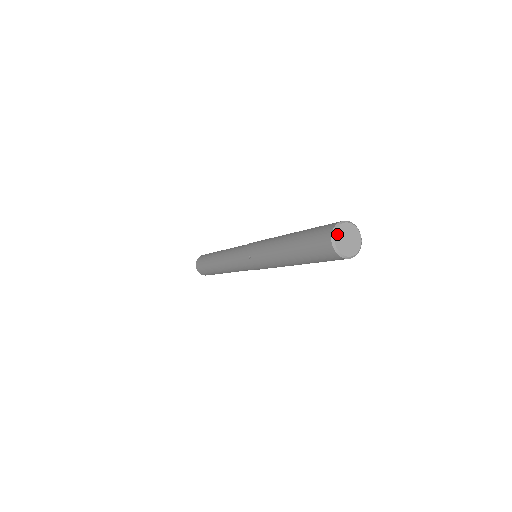
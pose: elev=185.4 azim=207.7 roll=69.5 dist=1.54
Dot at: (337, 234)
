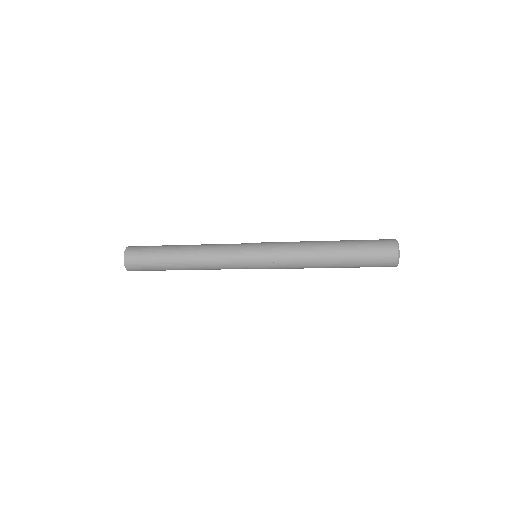
Dot at: occluded
